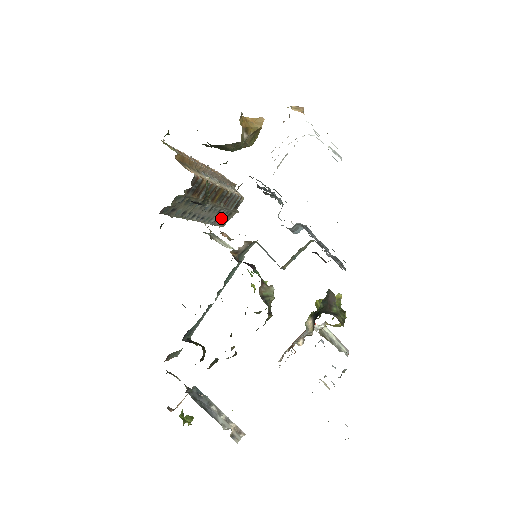
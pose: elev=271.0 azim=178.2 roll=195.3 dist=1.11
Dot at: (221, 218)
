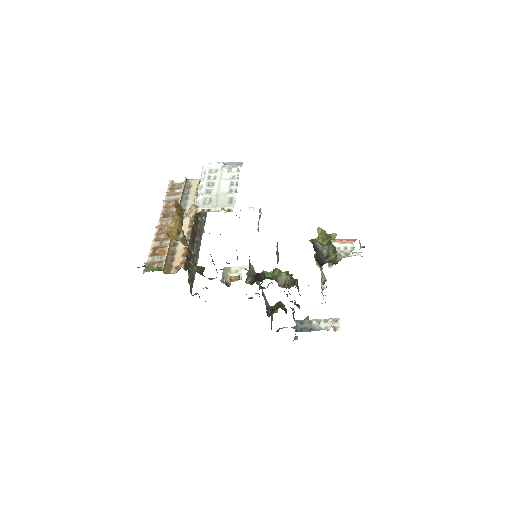
Dot at: occluded
